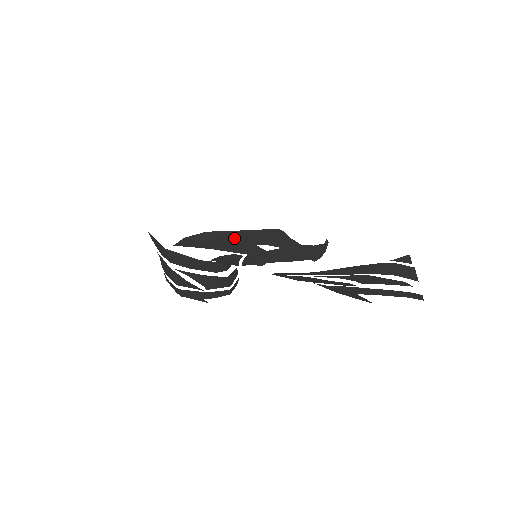
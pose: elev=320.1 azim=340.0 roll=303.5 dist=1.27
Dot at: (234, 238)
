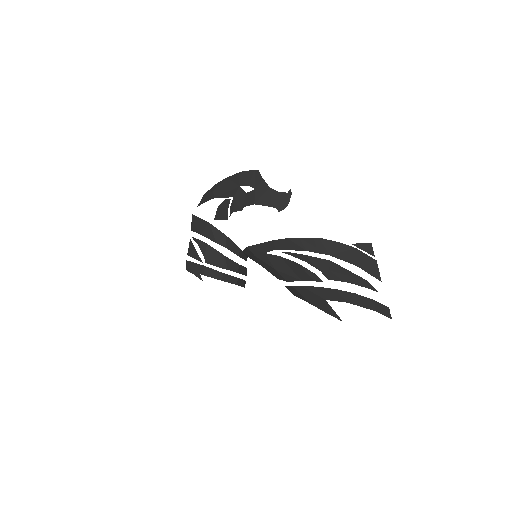
Dot at: (230, 183)
